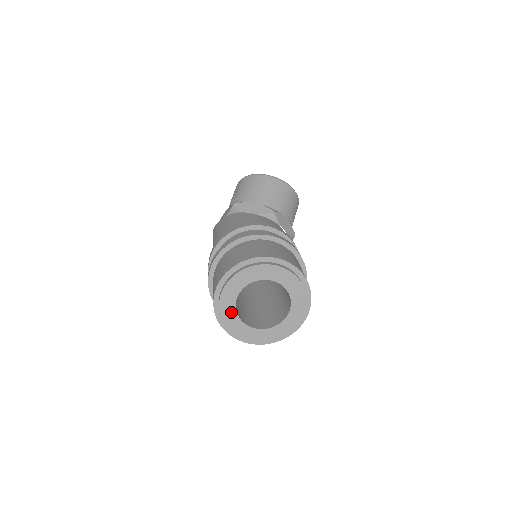
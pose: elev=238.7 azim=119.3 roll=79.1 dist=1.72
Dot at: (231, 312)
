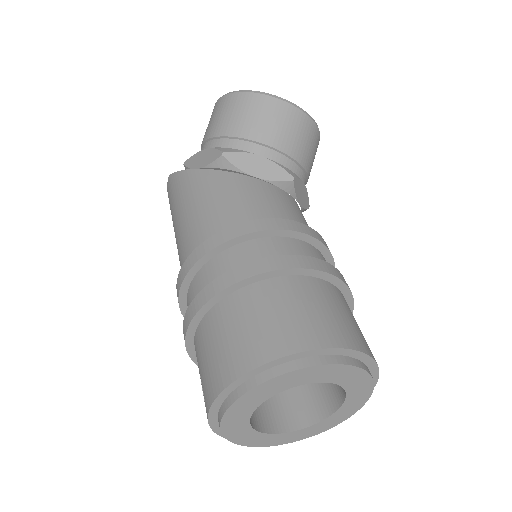
Dot at: (240, 423)
